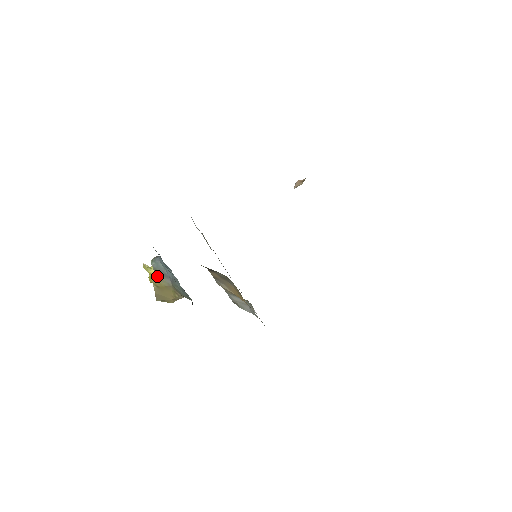
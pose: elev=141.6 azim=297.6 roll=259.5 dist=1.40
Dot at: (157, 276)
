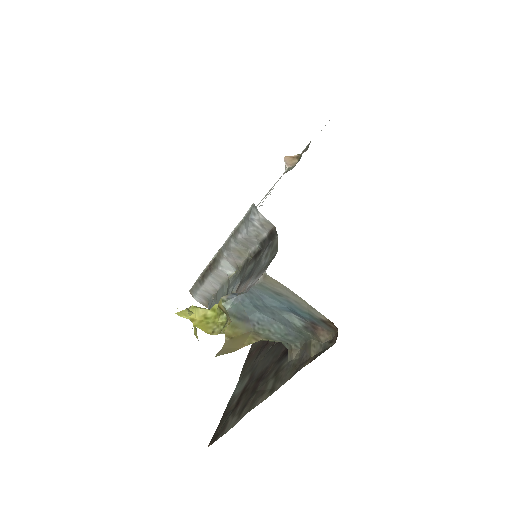
Dot at: (233, 323)
